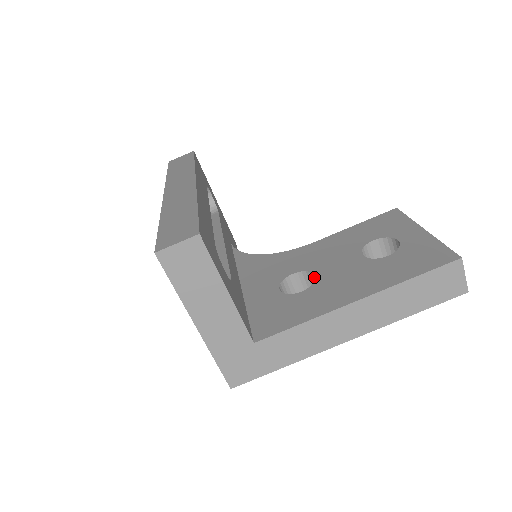
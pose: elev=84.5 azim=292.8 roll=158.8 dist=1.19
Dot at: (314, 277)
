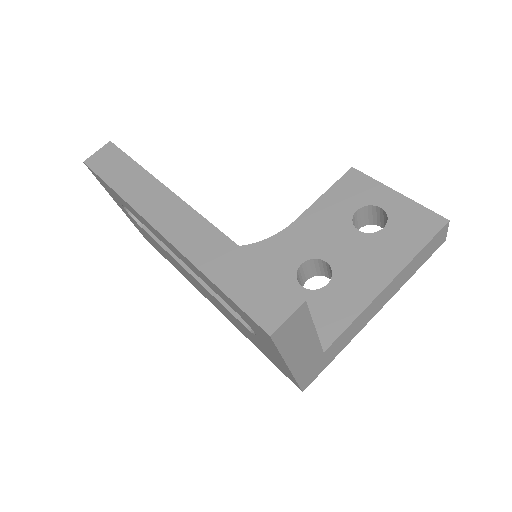
Dot at: (323, 263)
